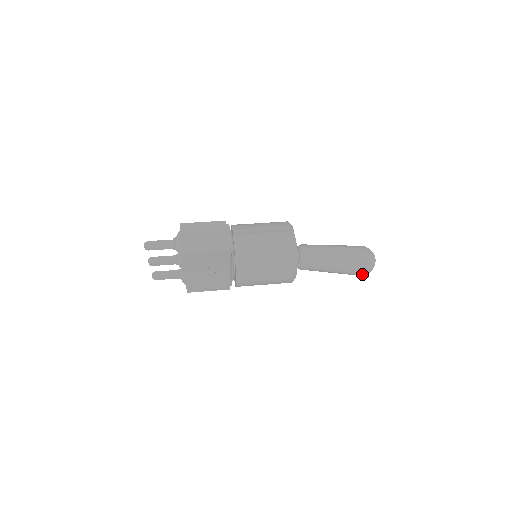
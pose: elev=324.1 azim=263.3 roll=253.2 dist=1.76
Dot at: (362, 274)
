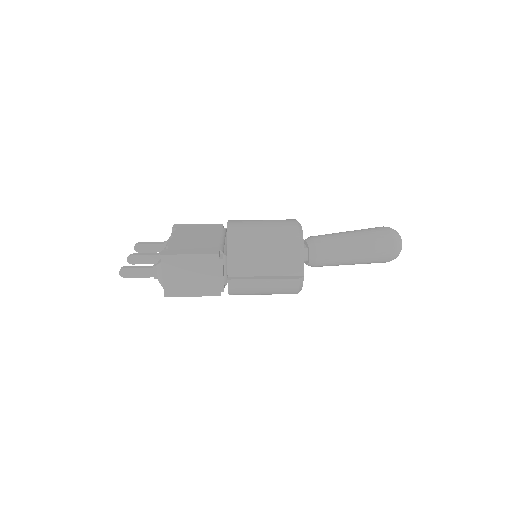
Dot at: occluded
